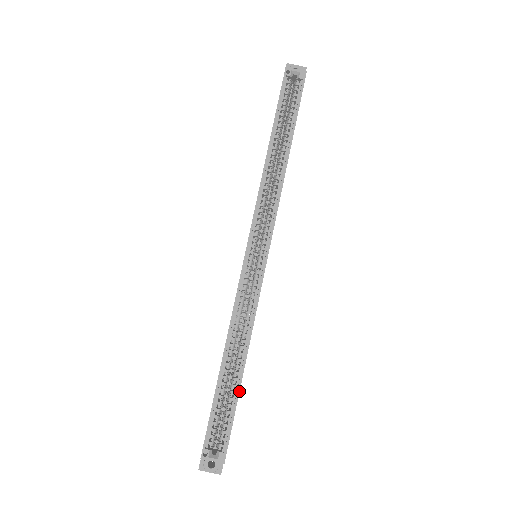
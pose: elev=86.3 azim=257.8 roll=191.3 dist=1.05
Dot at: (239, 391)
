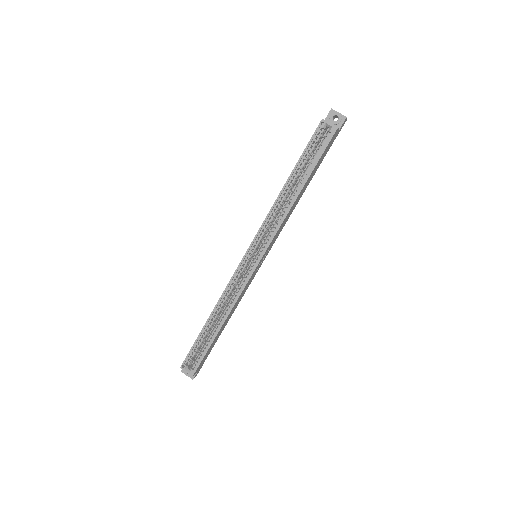
Dot at: (213, 340)
